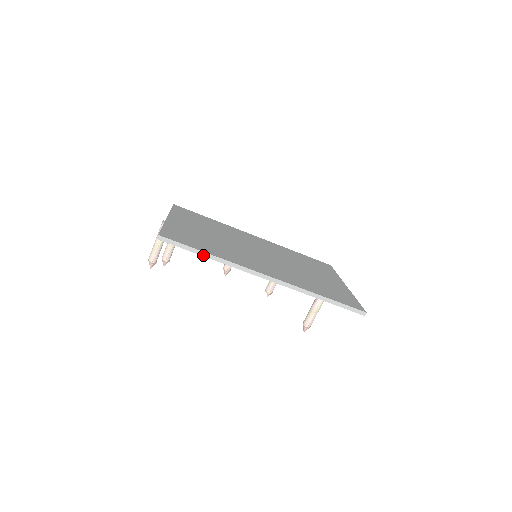
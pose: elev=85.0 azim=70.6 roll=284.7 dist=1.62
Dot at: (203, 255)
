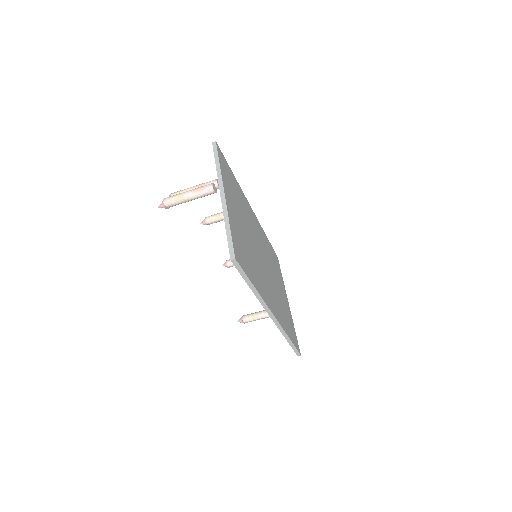
Dot at: (250, 286)
